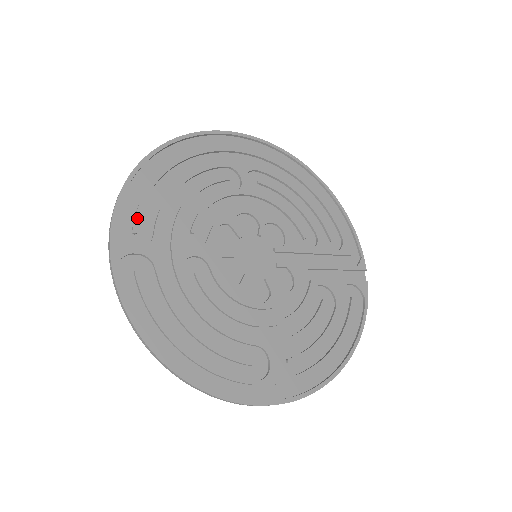
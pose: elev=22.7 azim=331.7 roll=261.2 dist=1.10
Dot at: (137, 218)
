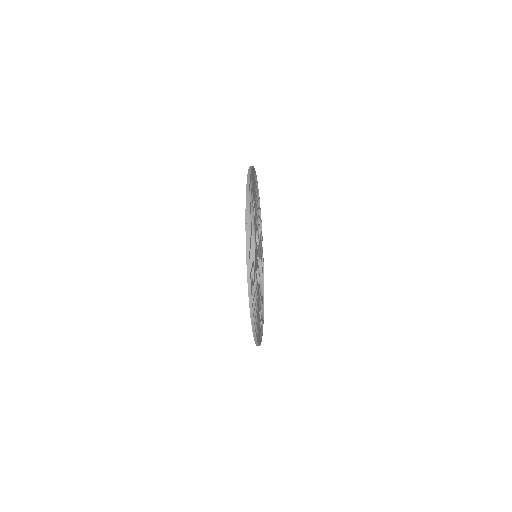
Dot at: occluded
